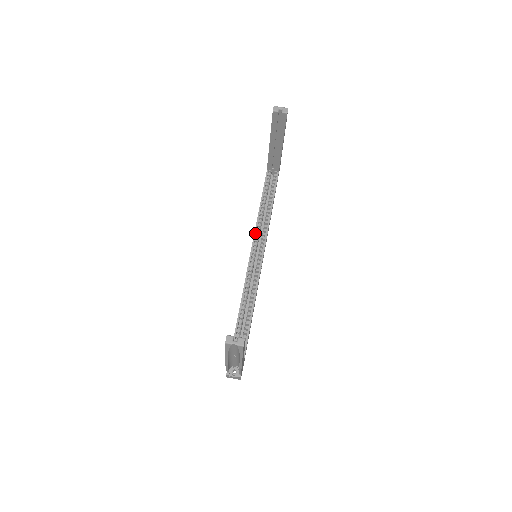
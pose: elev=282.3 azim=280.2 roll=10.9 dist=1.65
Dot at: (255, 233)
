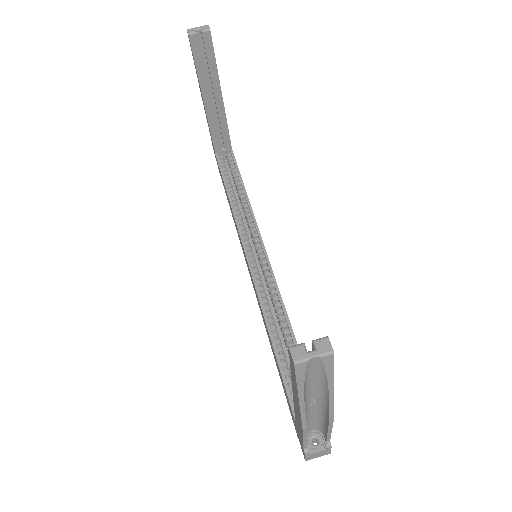
Dot at: (239, 229)
